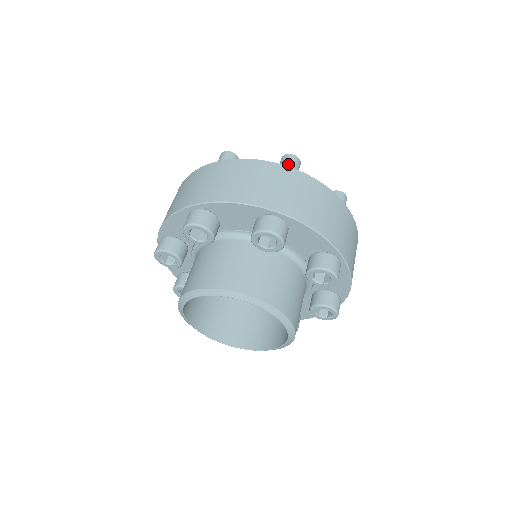
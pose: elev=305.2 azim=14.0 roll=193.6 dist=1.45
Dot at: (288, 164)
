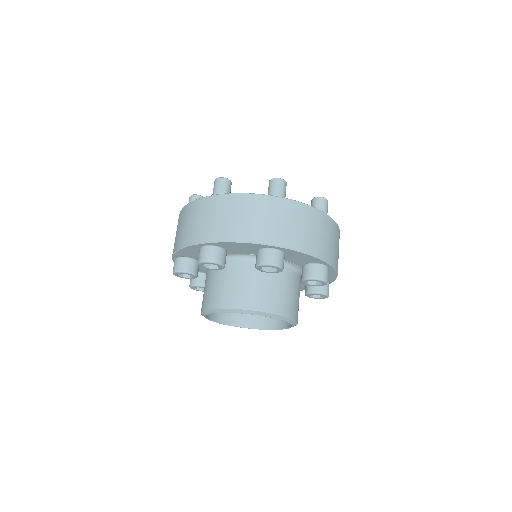
Dot at: (277, 190)
